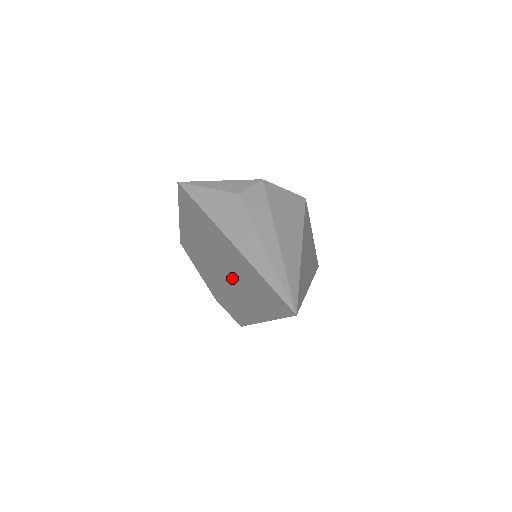
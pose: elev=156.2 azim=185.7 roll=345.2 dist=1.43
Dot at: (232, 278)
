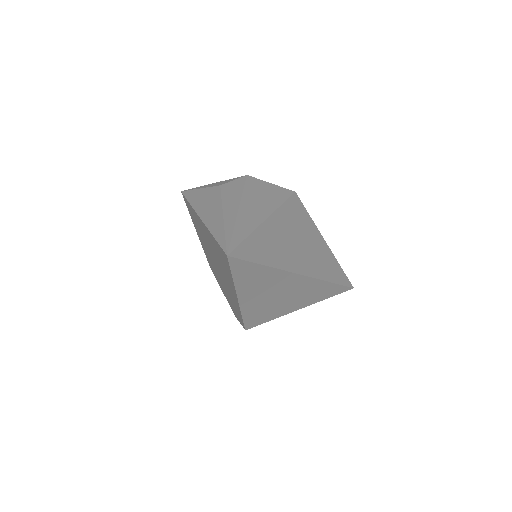
Dot at: (219, 266)
